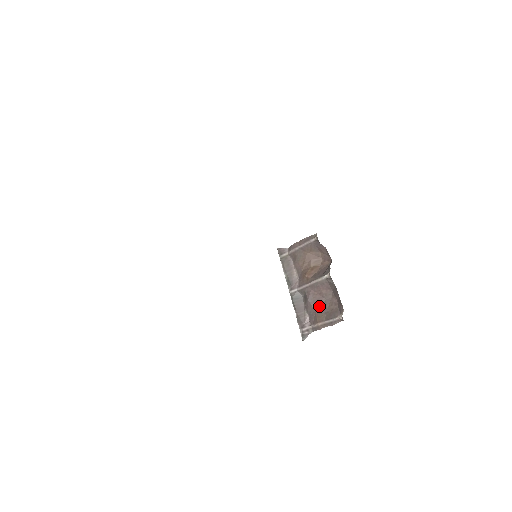
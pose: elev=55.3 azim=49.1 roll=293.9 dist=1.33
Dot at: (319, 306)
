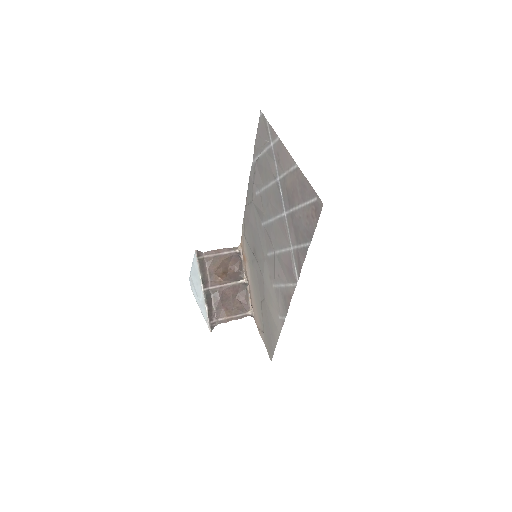
Dot at: (226, 304)
